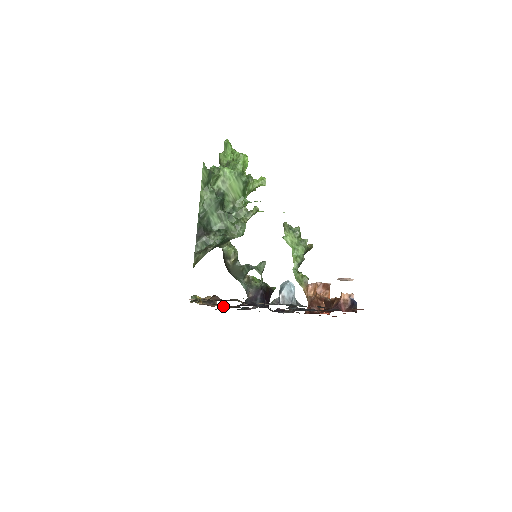
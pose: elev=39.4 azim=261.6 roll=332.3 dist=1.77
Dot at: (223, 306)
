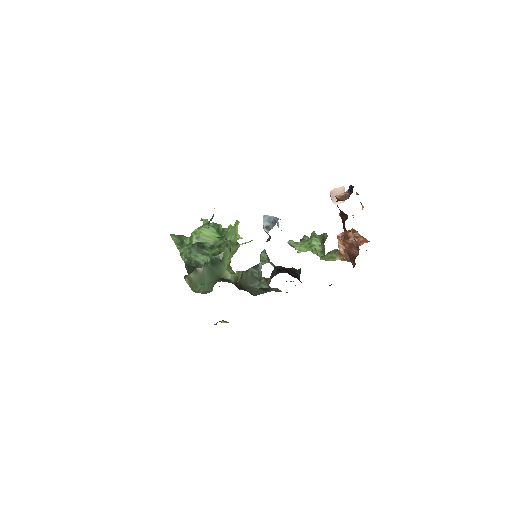
Dot at: occluded
